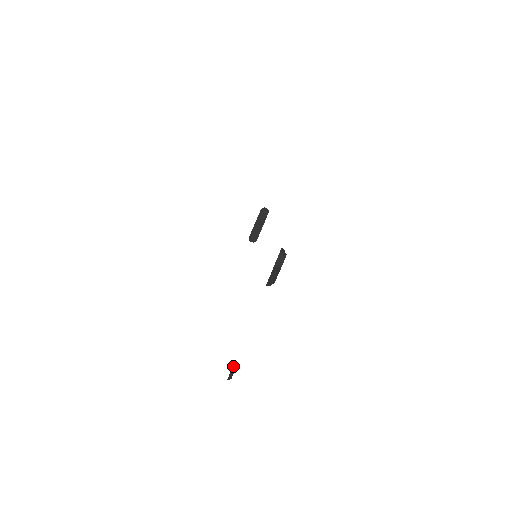
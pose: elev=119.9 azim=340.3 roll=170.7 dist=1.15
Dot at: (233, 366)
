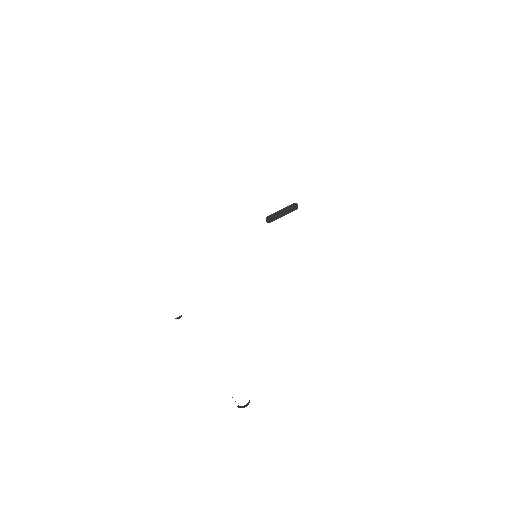
Dot at: (180, 316)
